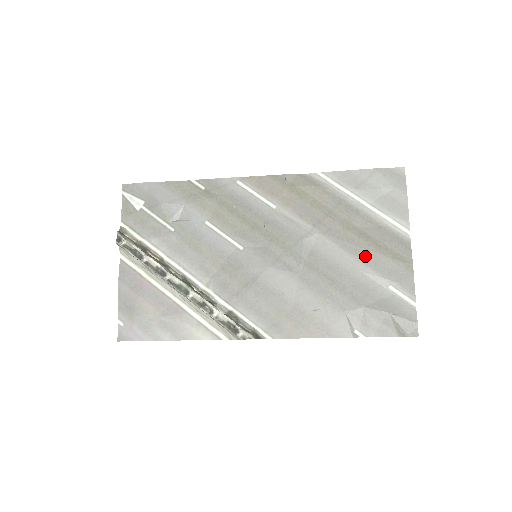
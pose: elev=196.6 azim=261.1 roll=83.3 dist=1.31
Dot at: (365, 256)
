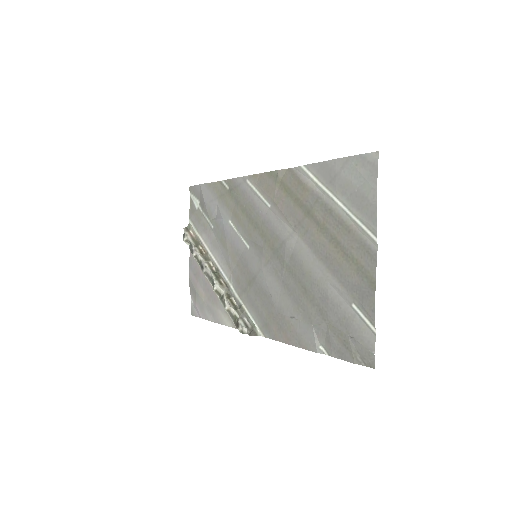
Dot at: (333, 265)
